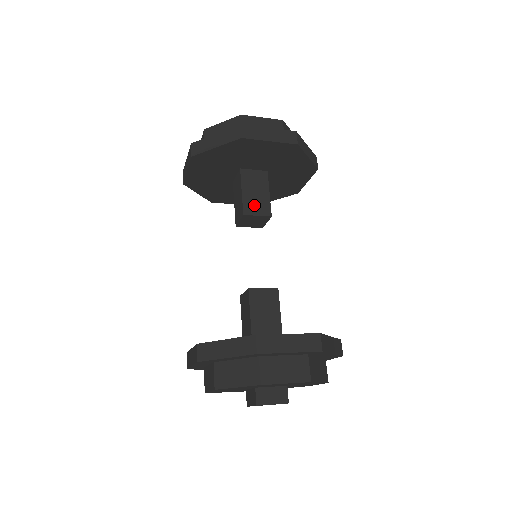
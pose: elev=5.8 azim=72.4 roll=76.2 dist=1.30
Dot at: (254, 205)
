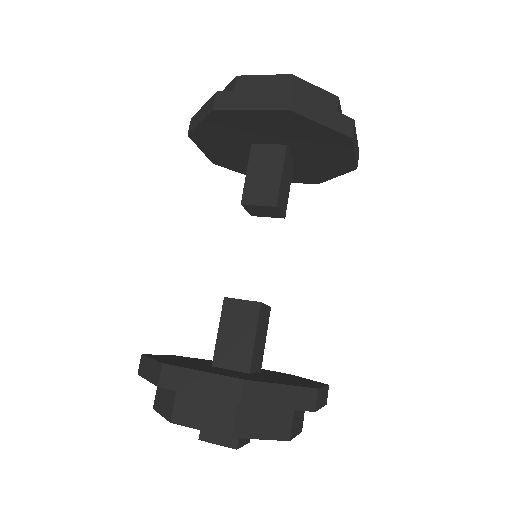
Dot at: (257, 191)
